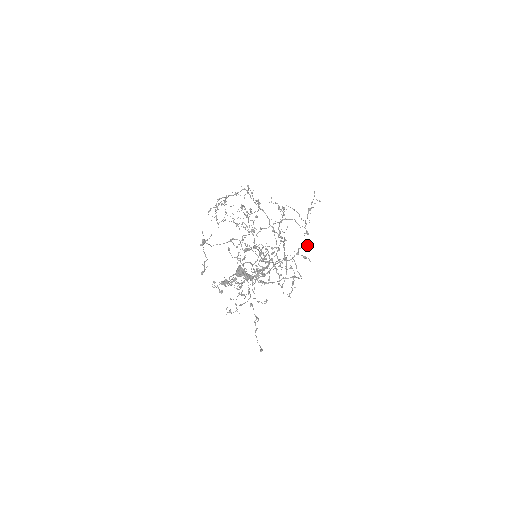
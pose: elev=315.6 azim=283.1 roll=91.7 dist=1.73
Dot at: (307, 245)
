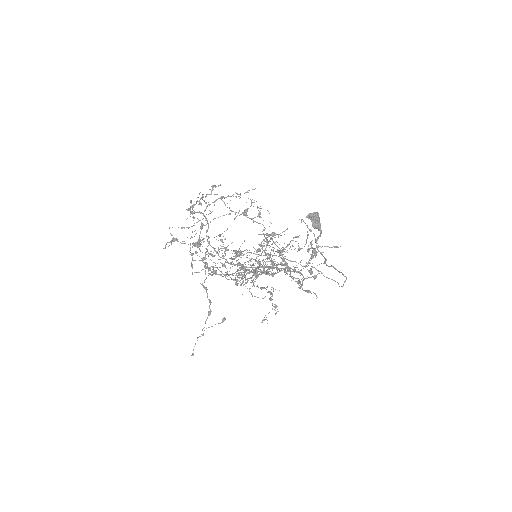
Dot at: occluded
